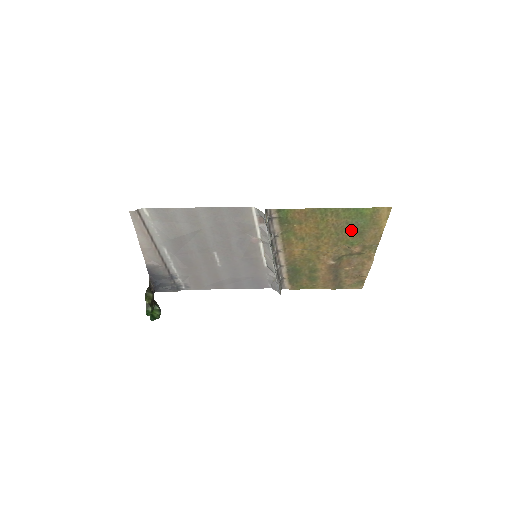
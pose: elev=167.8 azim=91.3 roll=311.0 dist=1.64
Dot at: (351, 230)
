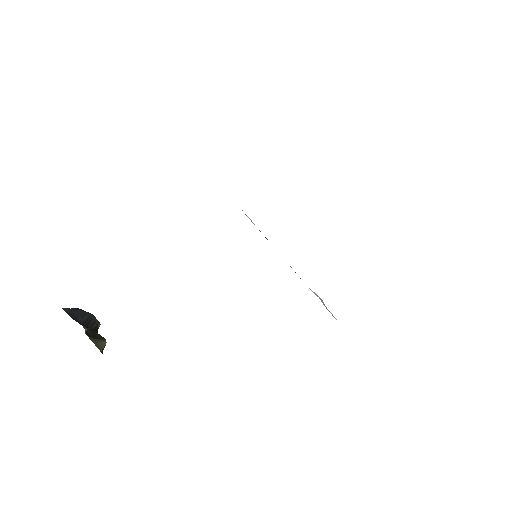
Dot at: occluded
